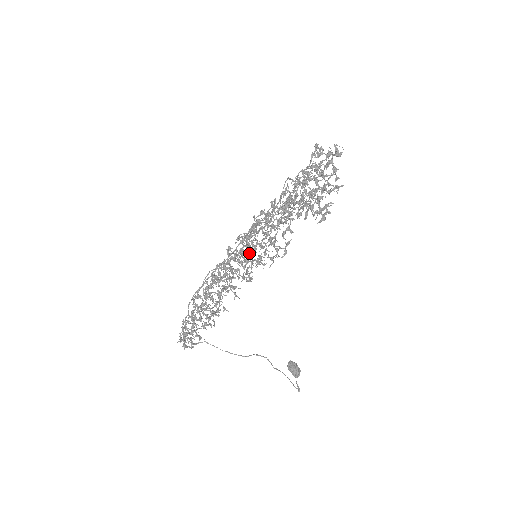
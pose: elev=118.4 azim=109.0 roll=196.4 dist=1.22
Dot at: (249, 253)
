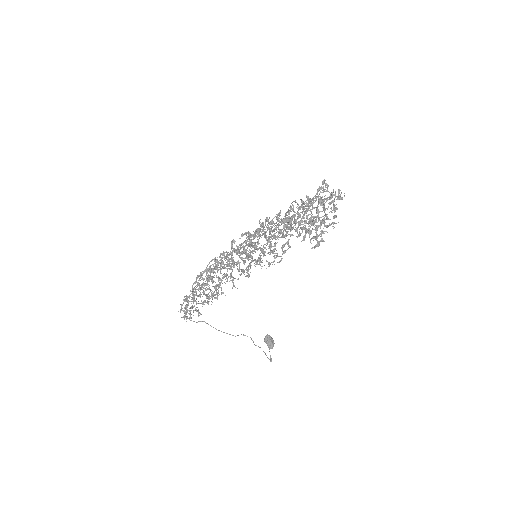
Dot at: occluded
